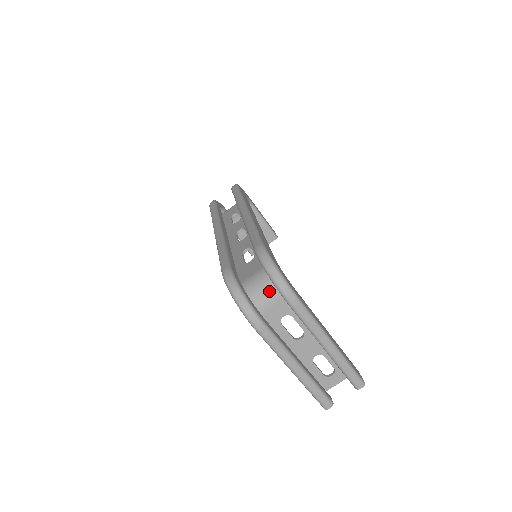
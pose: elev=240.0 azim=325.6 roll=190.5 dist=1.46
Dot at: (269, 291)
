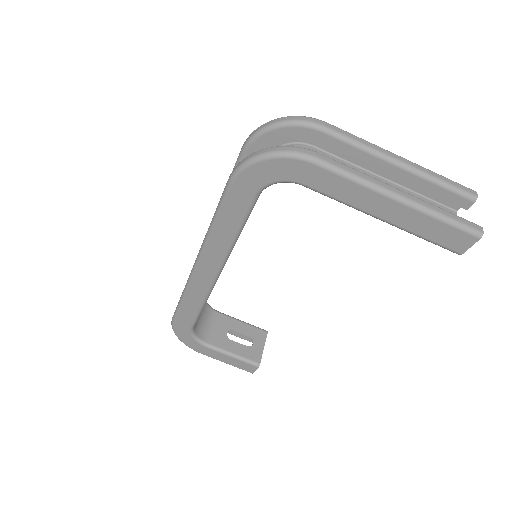
Dot at: occluded
